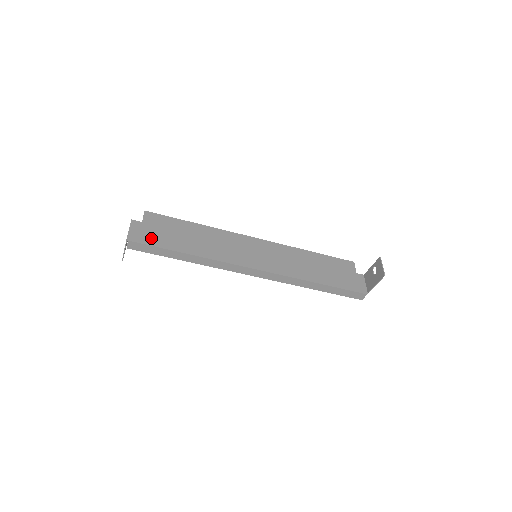
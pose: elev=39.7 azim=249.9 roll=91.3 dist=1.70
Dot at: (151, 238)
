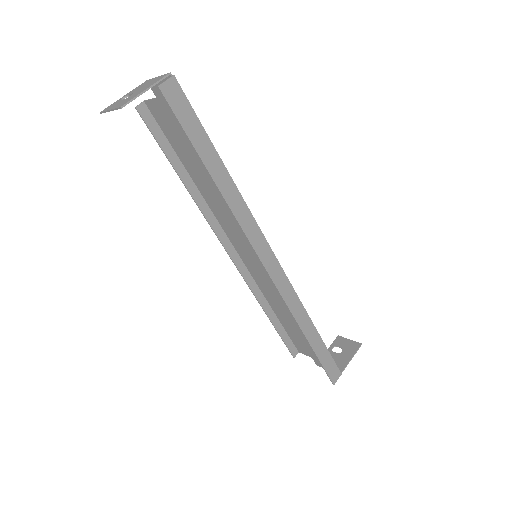
Dot at: occluded
